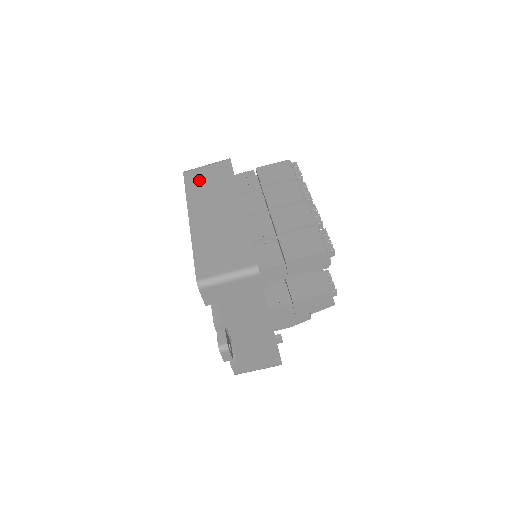
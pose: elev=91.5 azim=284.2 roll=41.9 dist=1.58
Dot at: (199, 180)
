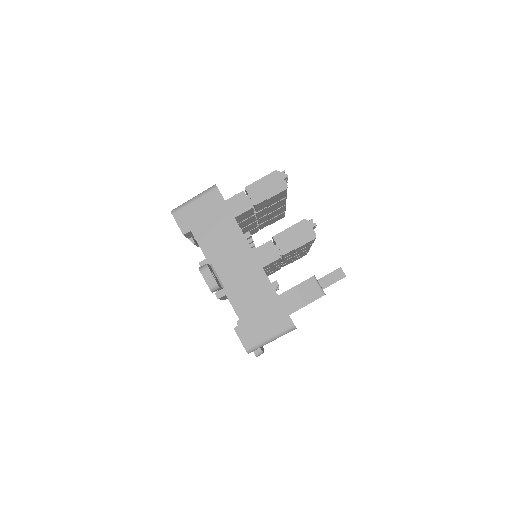
Dot at: occluded
